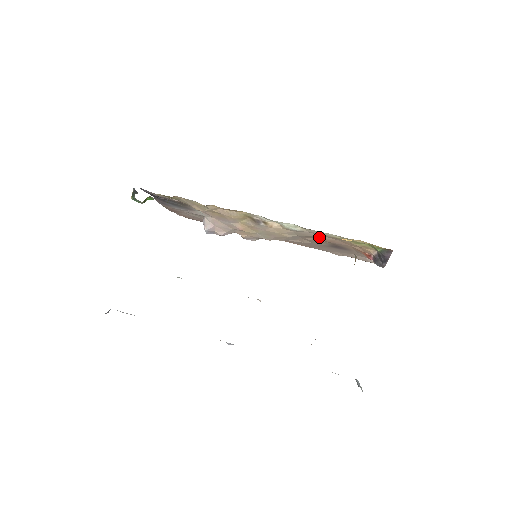
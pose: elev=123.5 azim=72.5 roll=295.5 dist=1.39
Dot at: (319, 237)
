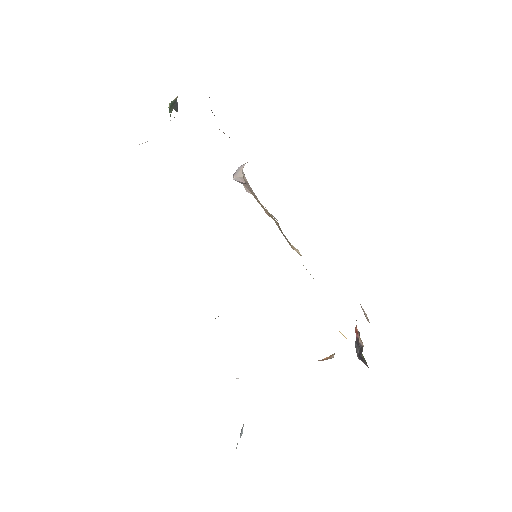
Dot at: occluded
